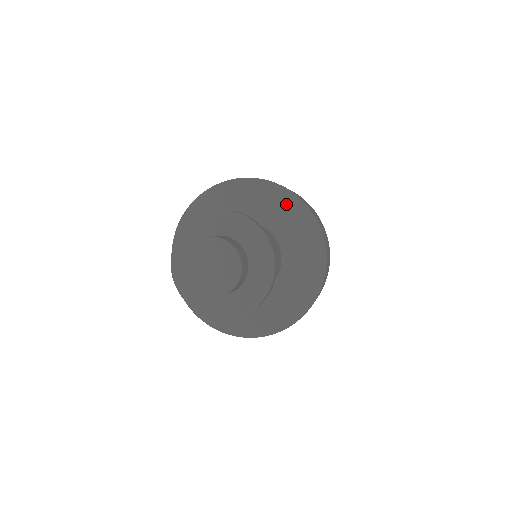
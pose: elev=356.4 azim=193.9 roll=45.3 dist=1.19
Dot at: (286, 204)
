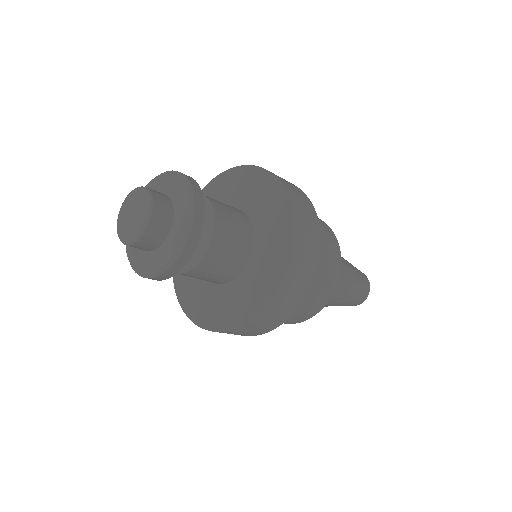
Dot at: (214, 189)
